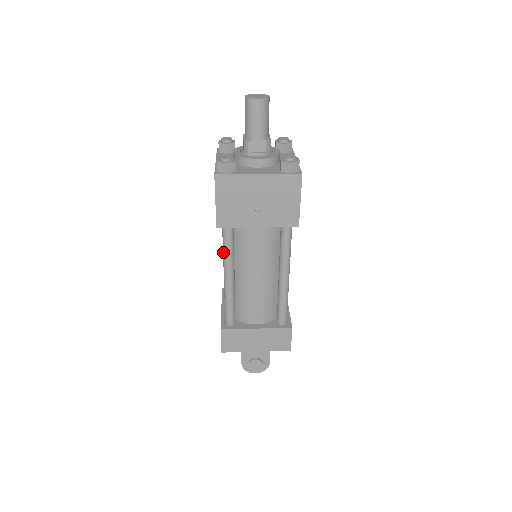
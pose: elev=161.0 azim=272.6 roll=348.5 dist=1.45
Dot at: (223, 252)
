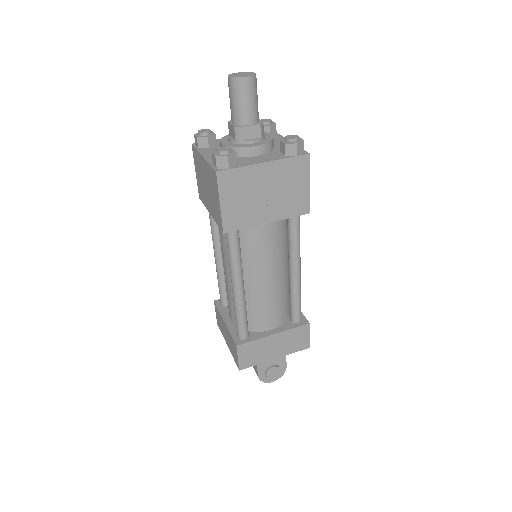
Dot at: (230, 259)
